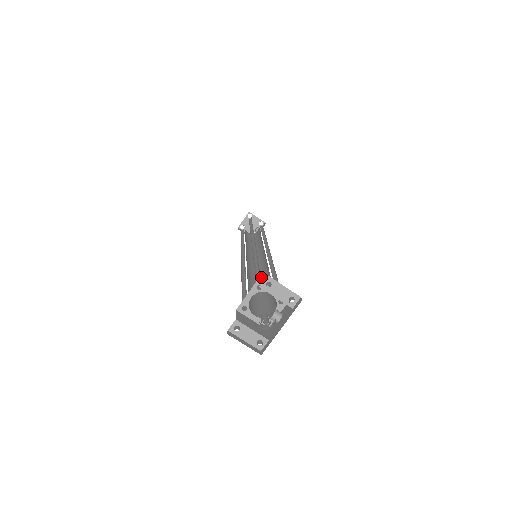
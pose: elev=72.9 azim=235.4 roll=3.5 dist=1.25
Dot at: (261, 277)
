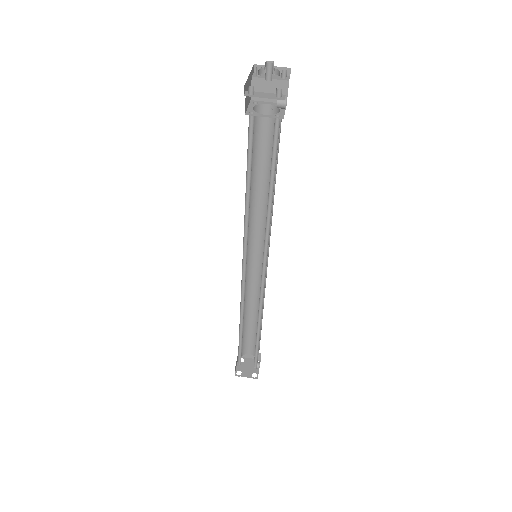
Dot at: (267, 222)
